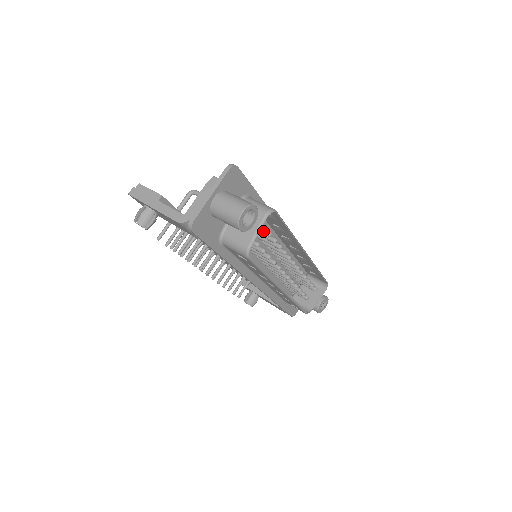
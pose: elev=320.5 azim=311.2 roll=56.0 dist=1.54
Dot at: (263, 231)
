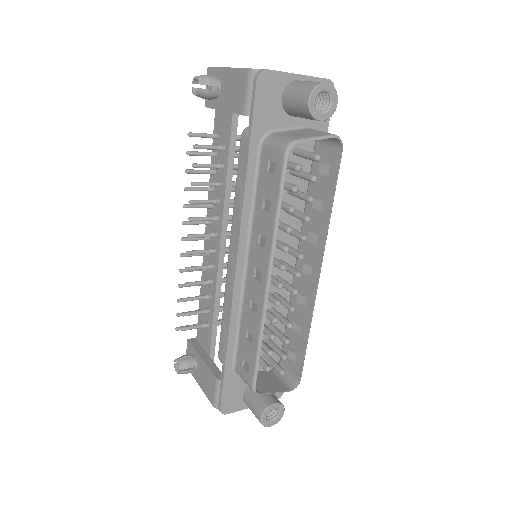
Dot at: (309, 173)
